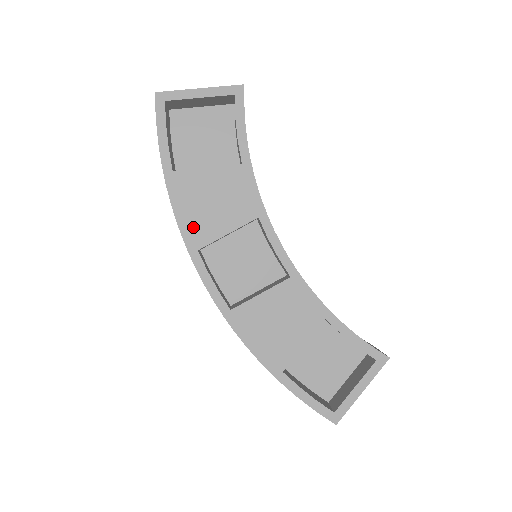
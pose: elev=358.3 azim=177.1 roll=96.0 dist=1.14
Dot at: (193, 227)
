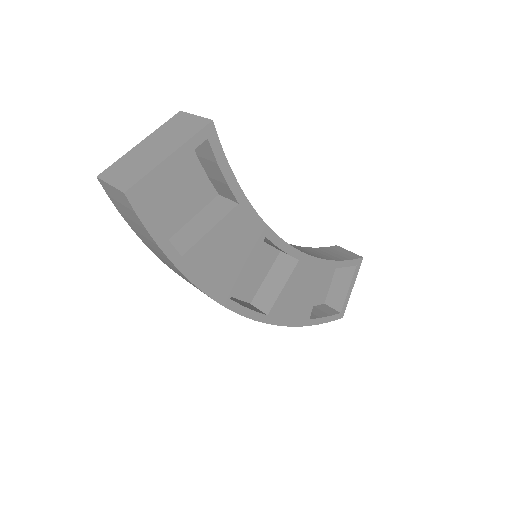
Dot at: (219, 286)
